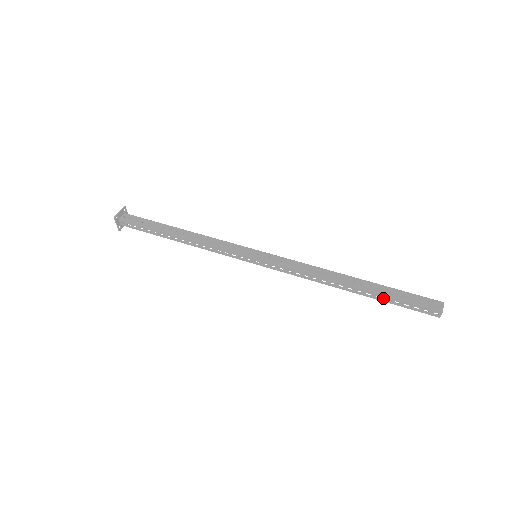
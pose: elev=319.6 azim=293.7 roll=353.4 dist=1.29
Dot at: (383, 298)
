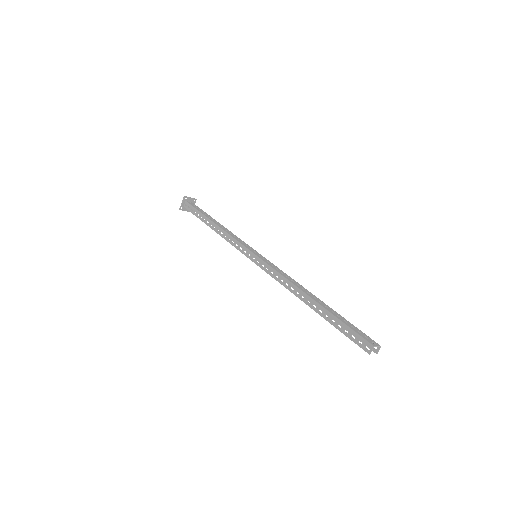
Dot at: (331, 318)
